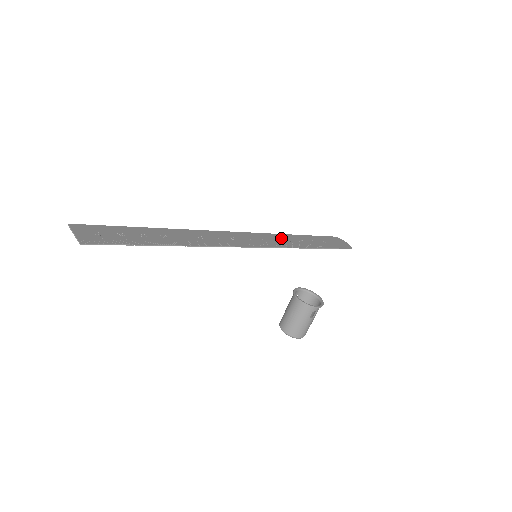
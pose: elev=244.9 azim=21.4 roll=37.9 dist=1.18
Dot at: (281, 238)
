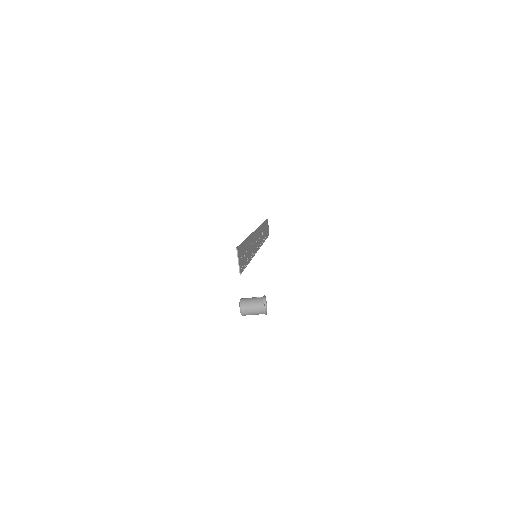
Dot at: occluded
